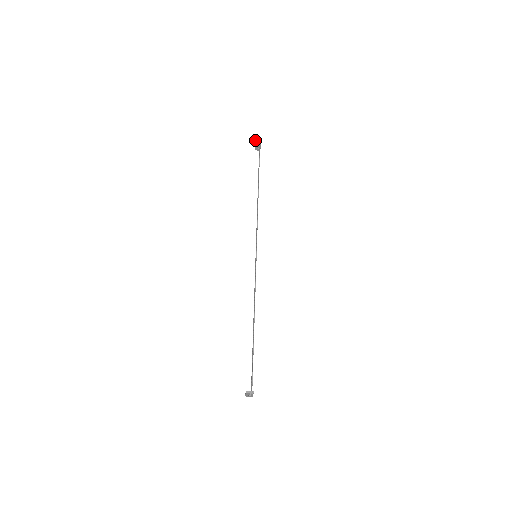
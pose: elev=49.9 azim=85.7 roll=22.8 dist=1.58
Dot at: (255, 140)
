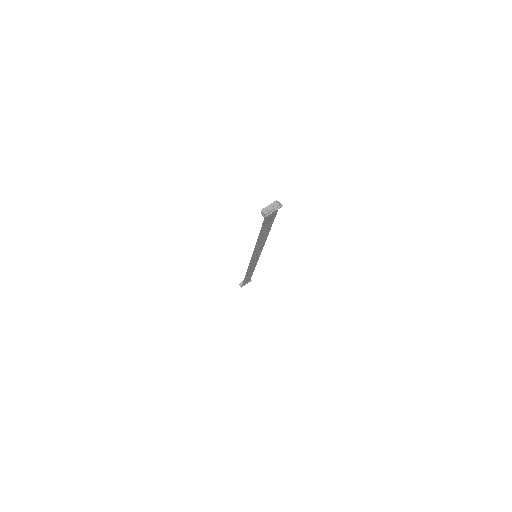
Dot at: occluded
